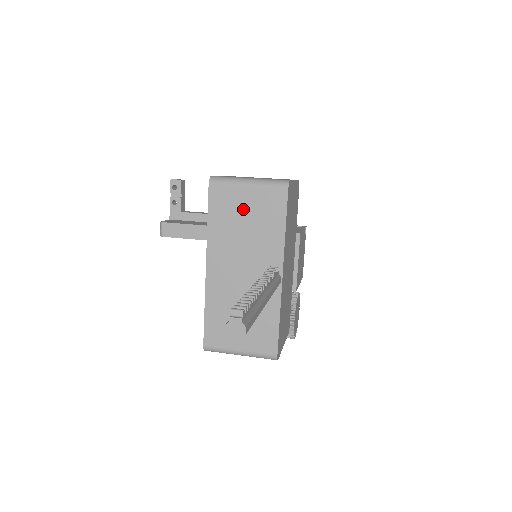
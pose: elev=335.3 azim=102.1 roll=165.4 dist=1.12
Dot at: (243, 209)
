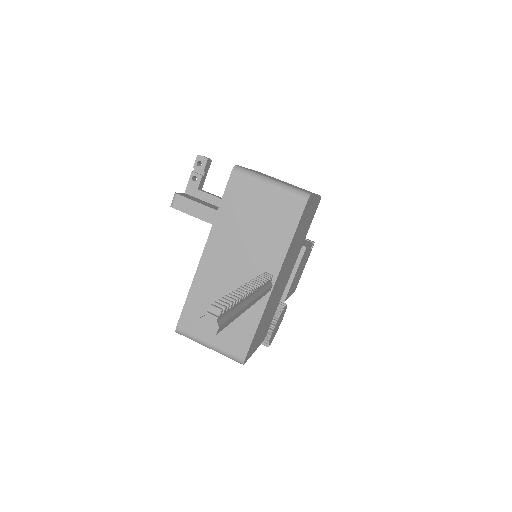
Dot at: (257, 207)
